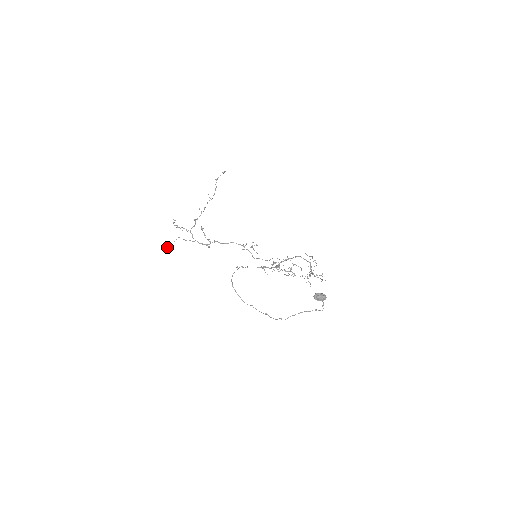
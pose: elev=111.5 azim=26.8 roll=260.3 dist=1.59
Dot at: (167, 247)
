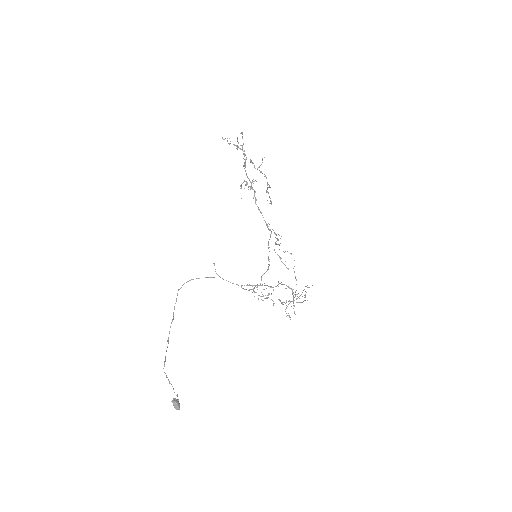
Dot at: occluded
